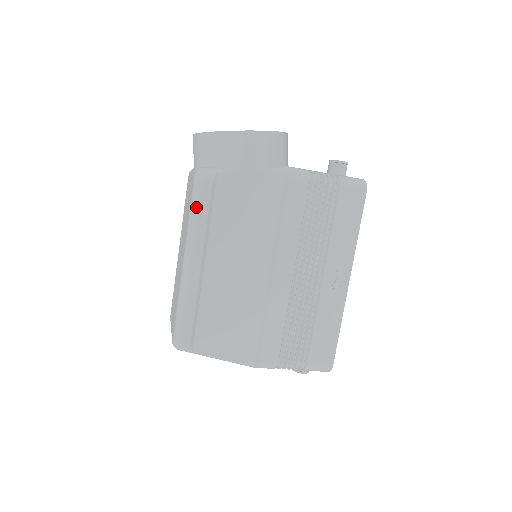
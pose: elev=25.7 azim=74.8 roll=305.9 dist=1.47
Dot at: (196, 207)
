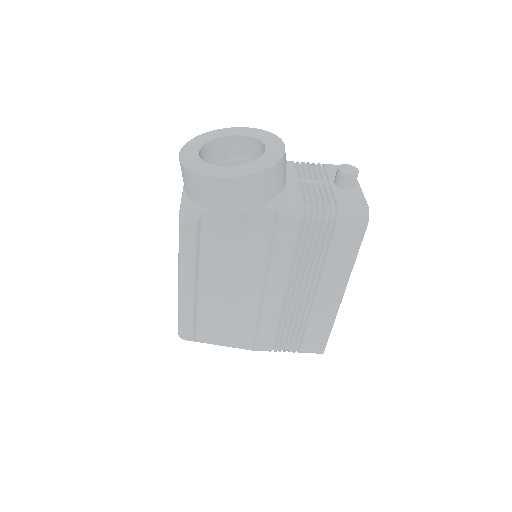
Dot at: (183, 245)
